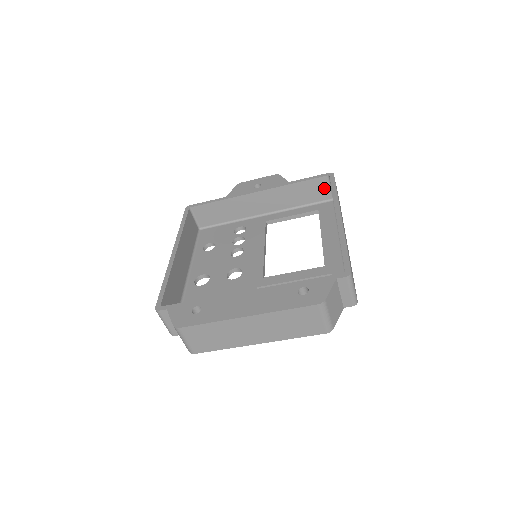
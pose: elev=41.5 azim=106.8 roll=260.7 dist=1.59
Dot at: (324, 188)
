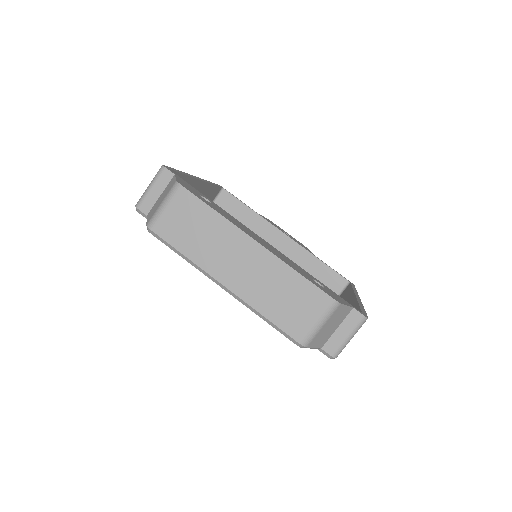
Dot at: (335, 288)
